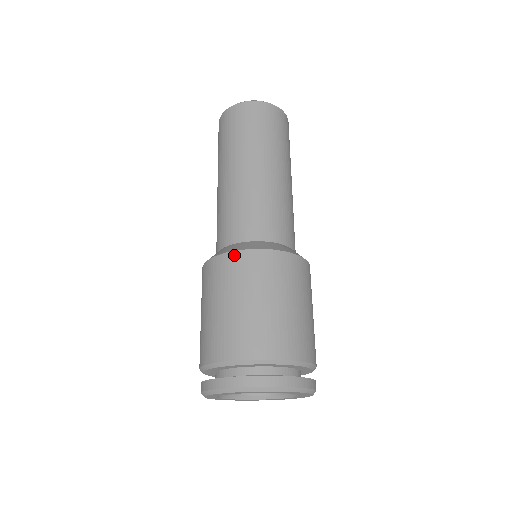
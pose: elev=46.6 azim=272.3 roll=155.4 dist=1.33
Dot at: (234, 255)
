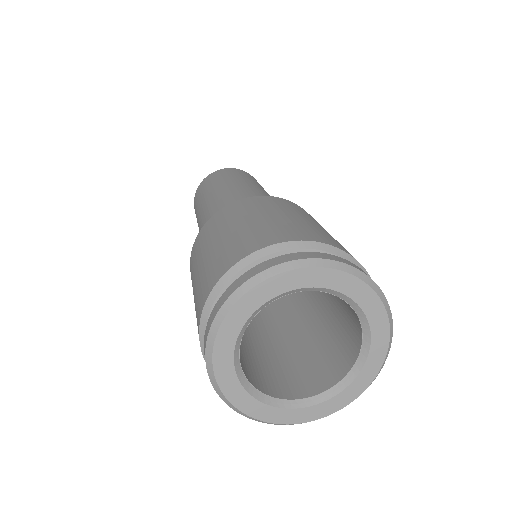
Dot at: (220, 211)
